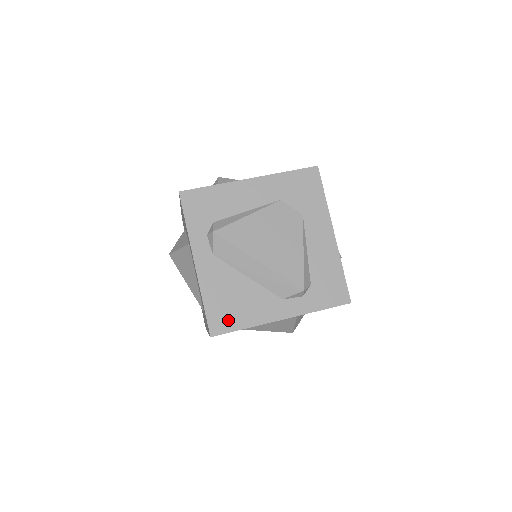
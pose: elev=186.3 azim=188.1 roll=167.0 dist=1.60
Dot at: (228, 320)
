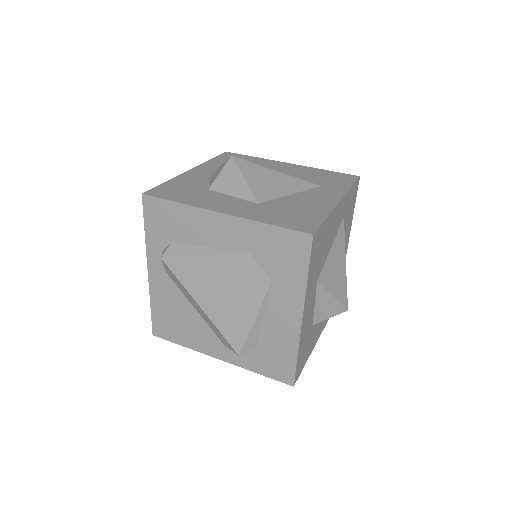
Dot at: (170, 332)
